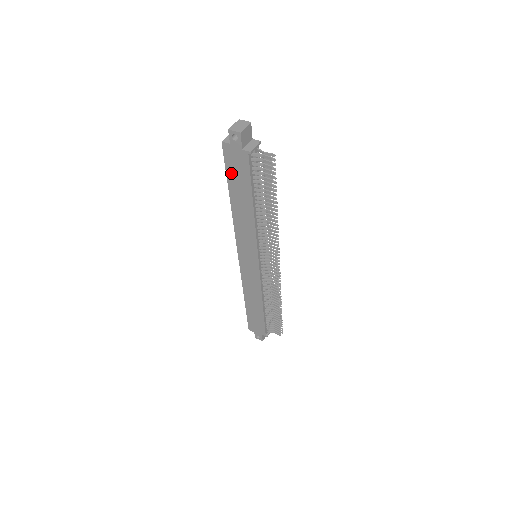
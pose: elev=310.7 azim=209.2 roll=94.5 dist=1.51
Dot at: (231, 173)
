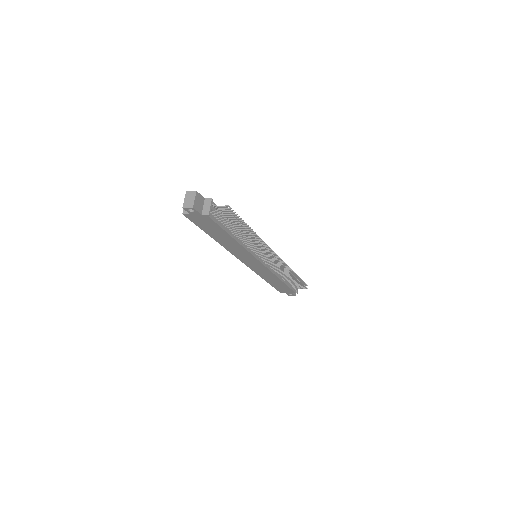
Dot at: (203, 227)
